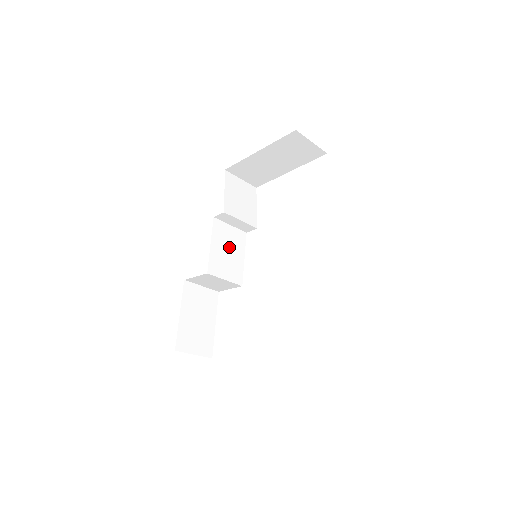
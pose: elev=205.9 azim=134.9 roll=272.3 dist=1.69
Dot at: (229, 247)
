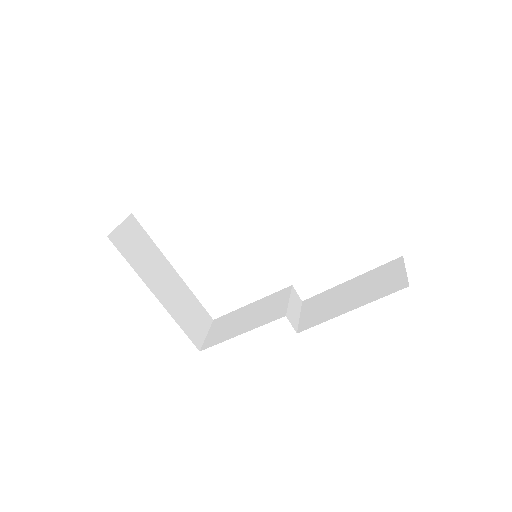
Dot at: occluded
